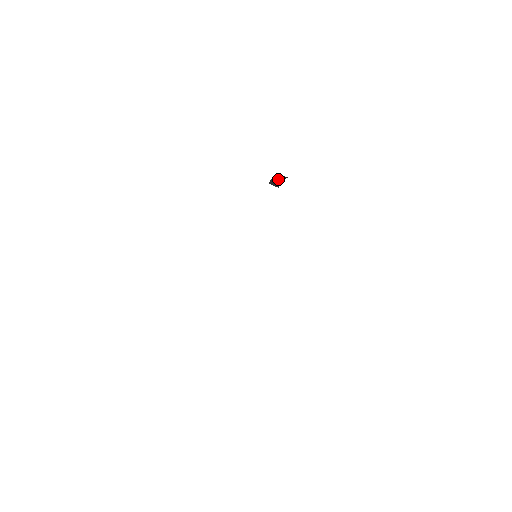
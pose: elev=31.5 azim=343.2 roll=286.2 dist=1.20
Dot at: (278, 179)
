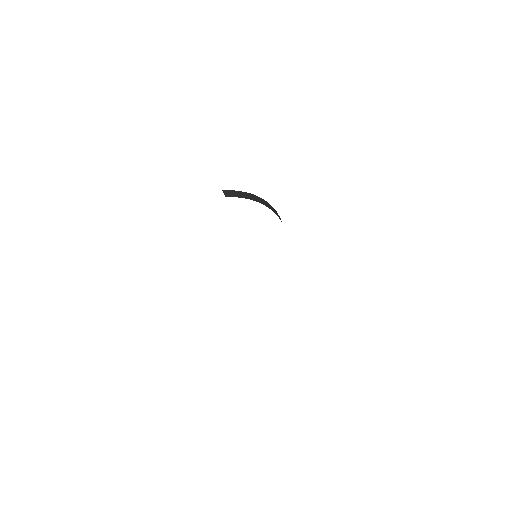
Dot at: (238, 194)
